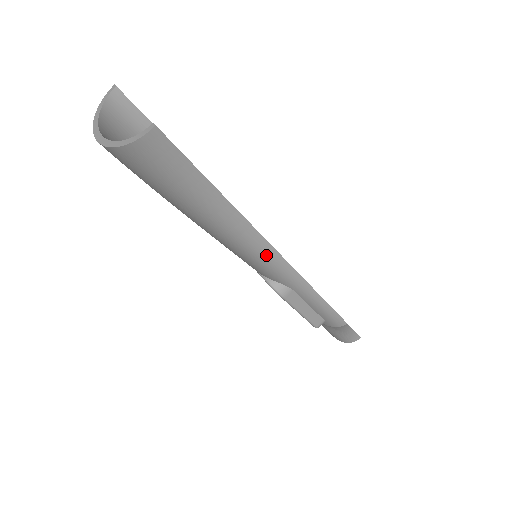
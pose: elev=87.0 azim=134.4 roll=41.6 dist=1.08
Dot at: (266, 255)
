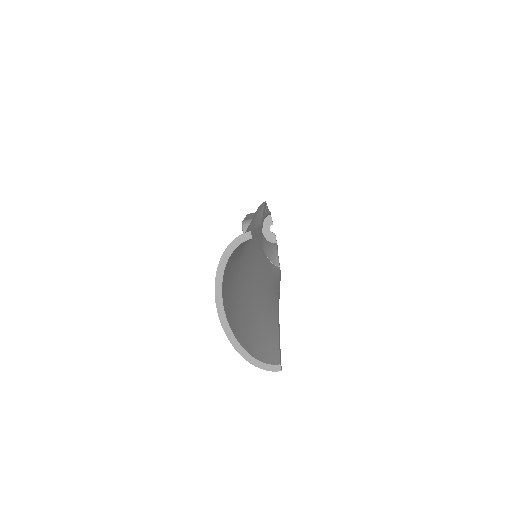
Dot at: occluded
